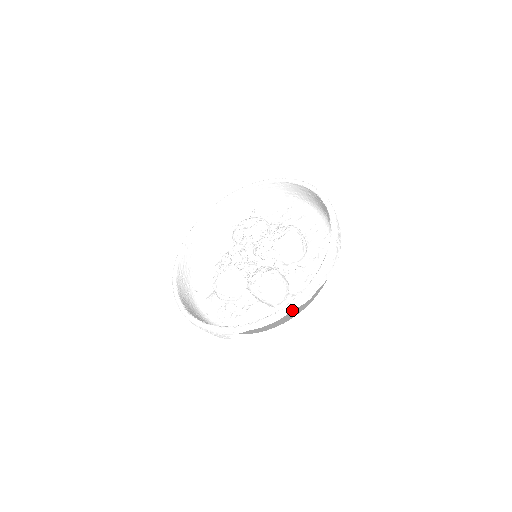
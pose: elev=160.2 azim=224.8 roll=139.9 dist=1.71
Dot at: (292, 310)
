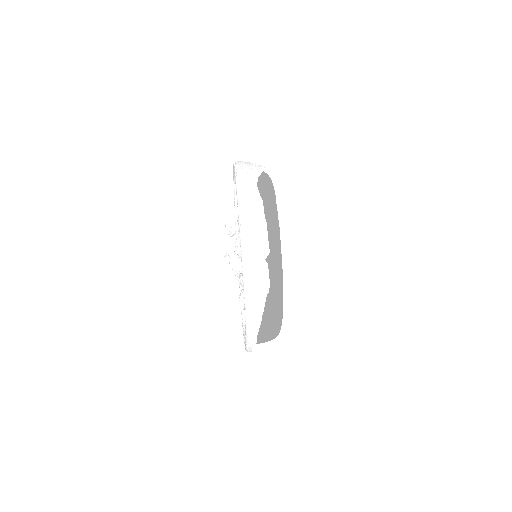
Dot at: (251, 349)
